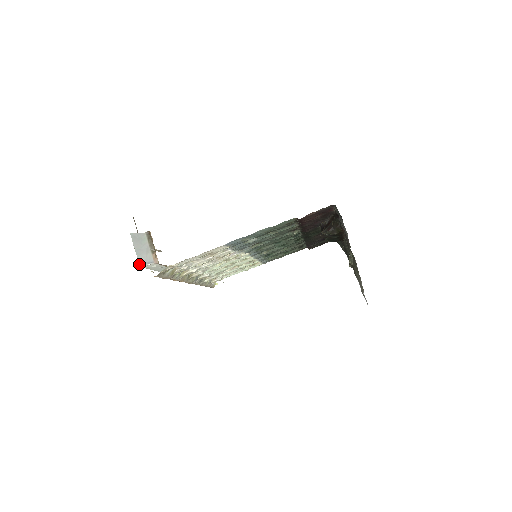
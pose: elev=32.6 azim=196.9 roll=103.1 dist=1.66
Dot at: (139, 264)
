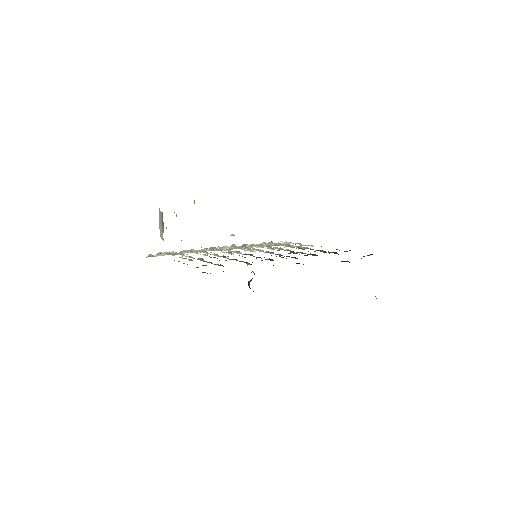
Dot at: (160, 234)
